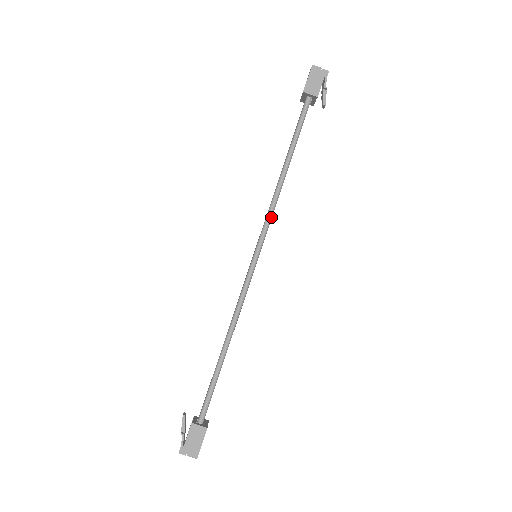
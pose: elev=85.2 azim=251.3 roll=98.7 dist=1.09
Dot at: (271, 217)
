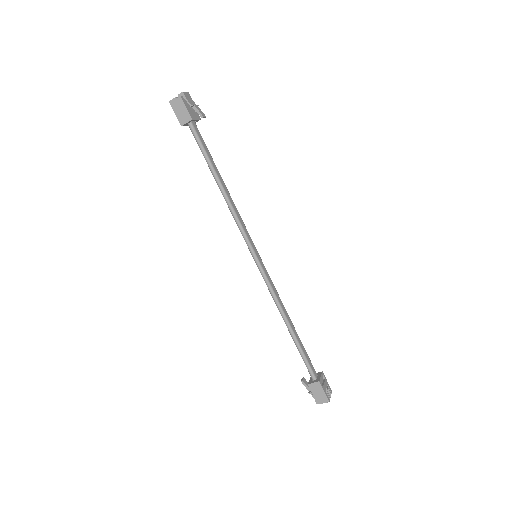
Dot at: (241, 225)
